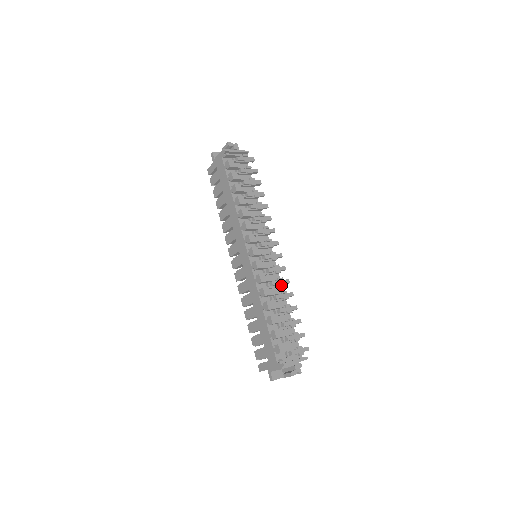
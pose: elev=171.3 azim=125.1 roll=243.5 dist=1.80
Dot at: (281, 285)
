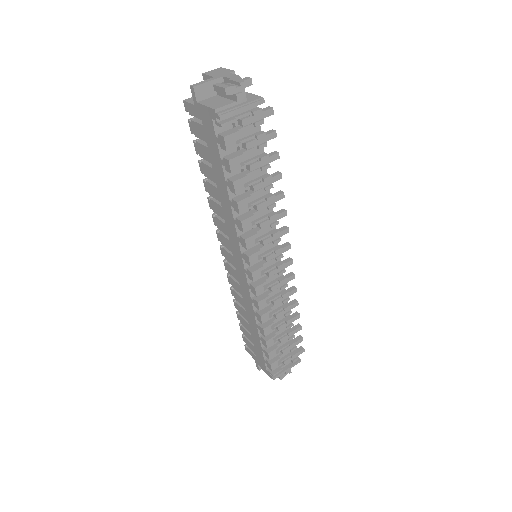
Dot at: (285, 302)
